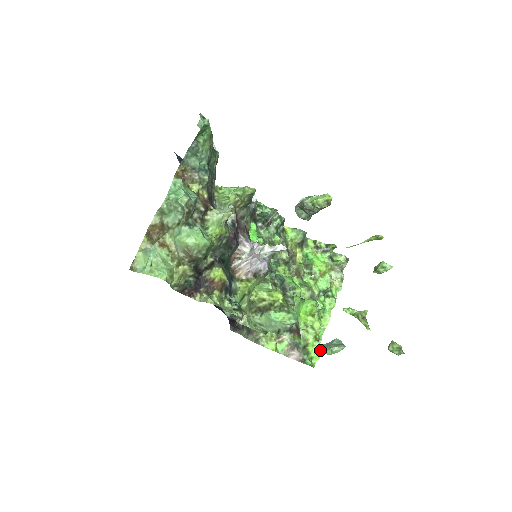
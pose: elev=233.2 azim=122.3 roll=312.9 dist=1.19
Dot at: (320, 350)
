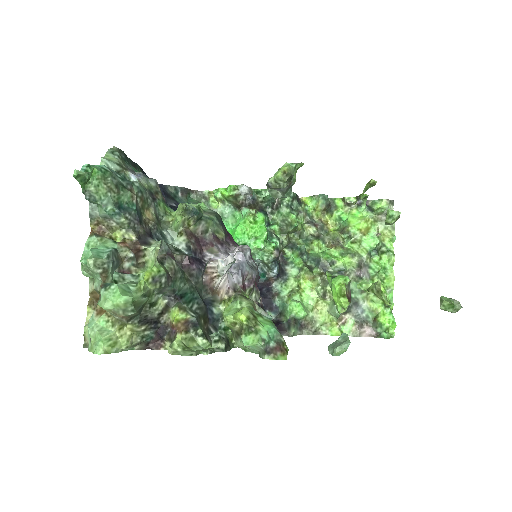
Dot at: (329, 352)
